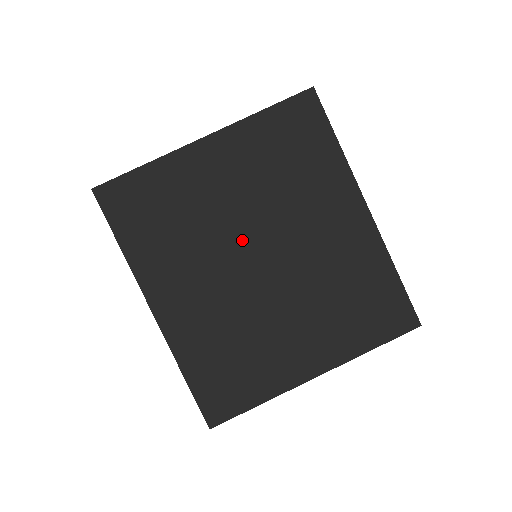
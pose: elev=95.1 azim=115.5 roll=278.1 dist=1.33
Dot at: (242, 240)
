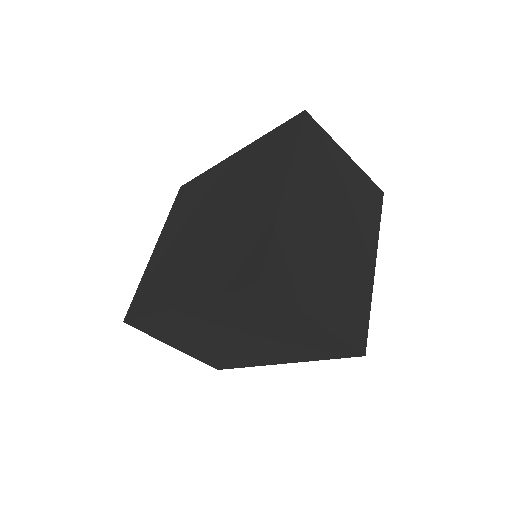
Dot at: (195, 233)
